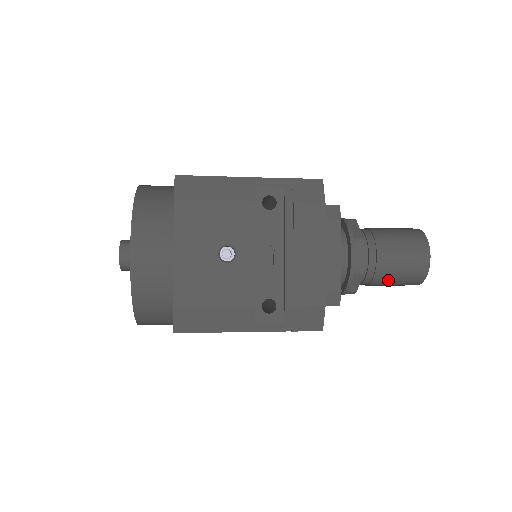
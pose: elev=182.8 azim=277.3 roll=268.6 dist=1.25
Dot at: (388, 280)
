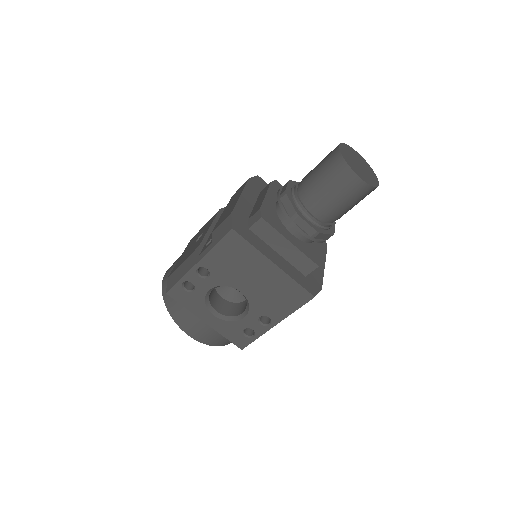
Dot at: (319, 187)
